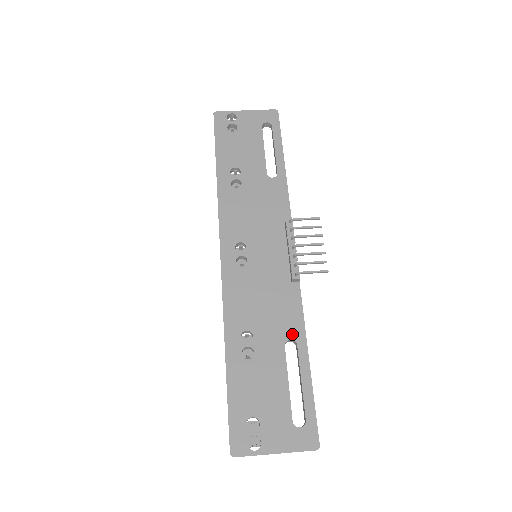
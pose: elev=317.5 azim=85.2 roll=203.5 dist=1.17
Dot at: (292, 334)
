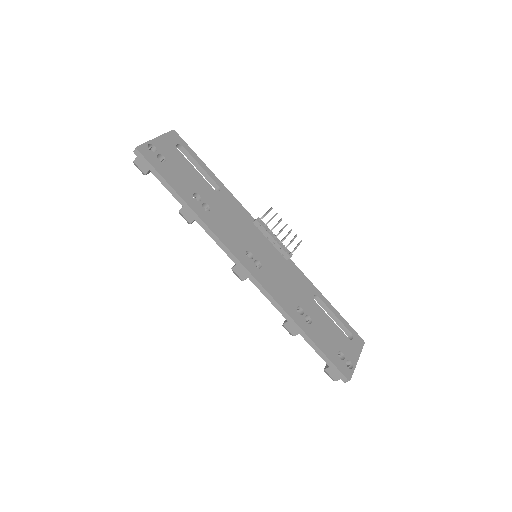
Dot at: (312, 292)
